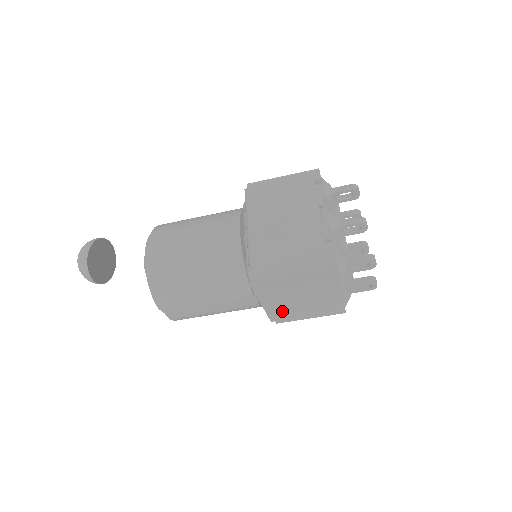
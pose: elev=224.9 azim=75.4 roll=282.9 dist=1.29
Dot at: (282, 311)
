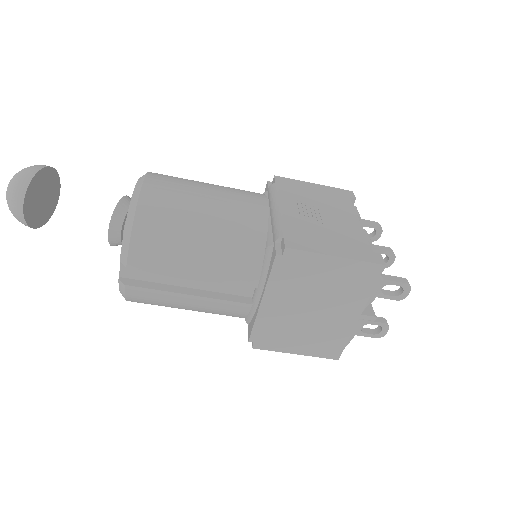
Dot at: (275, 325)
